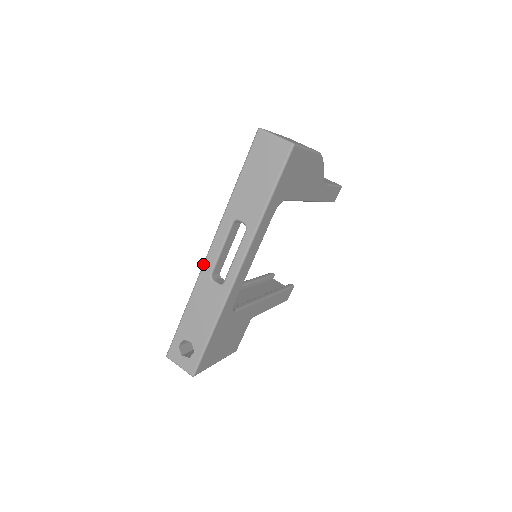
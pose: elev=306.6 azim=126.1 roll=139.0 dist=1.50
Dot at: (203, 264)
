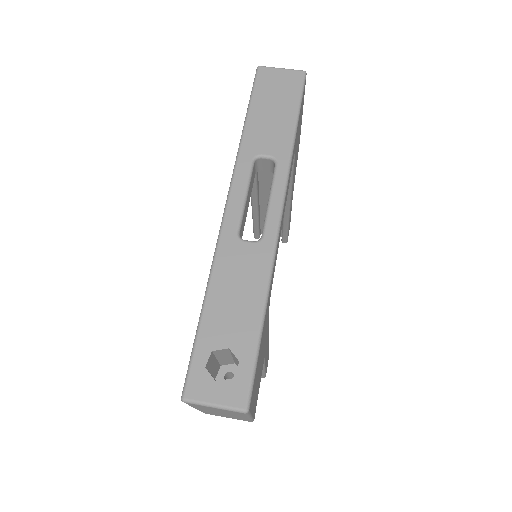
Dot at: (221, 223)
